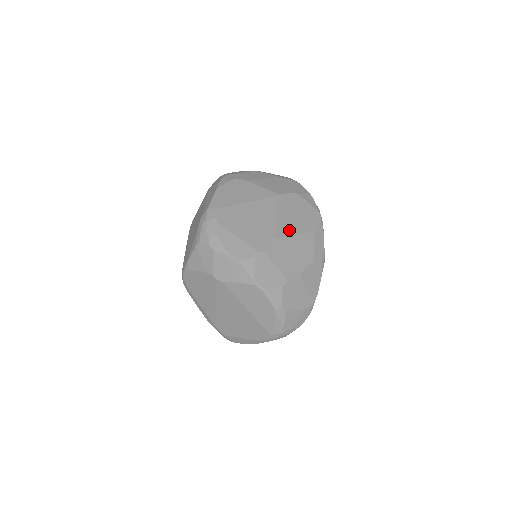
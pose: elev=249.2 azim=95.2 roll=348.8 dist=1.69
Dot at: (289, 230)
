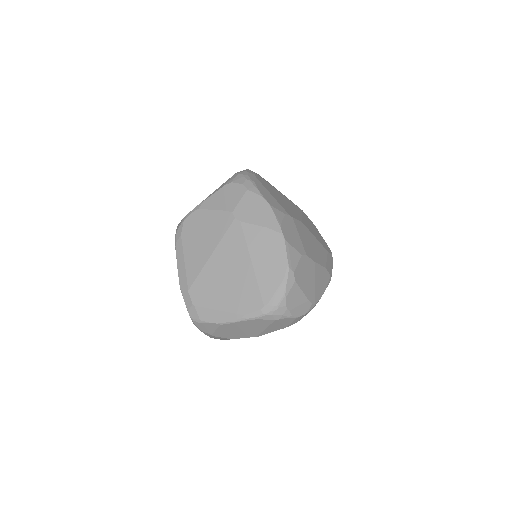
Dot at: (311, 230)
